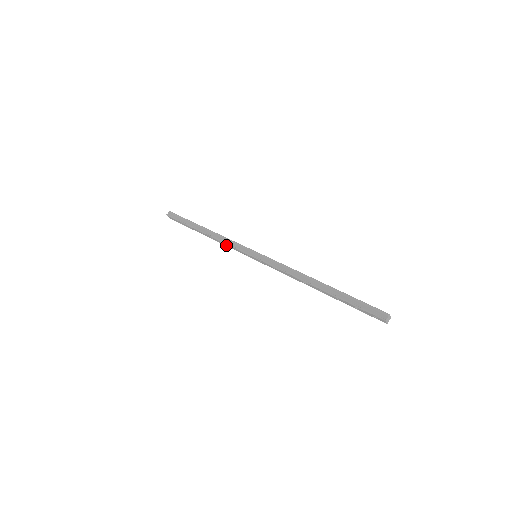
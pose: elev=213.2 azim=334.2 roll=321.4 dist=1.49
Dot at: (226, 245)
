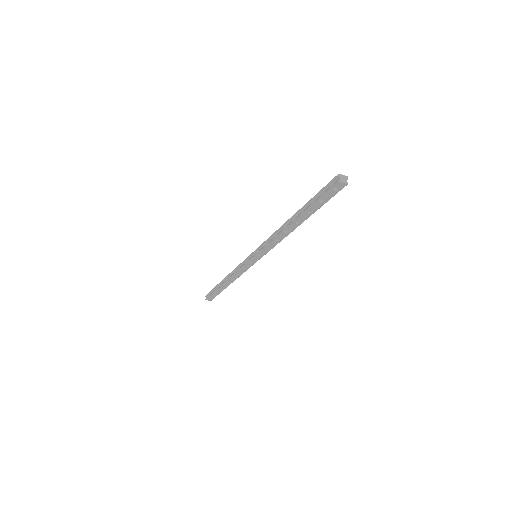
Dot at: (240, 274)
